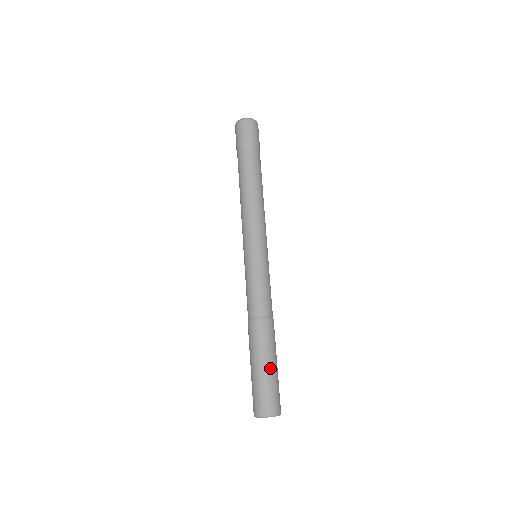
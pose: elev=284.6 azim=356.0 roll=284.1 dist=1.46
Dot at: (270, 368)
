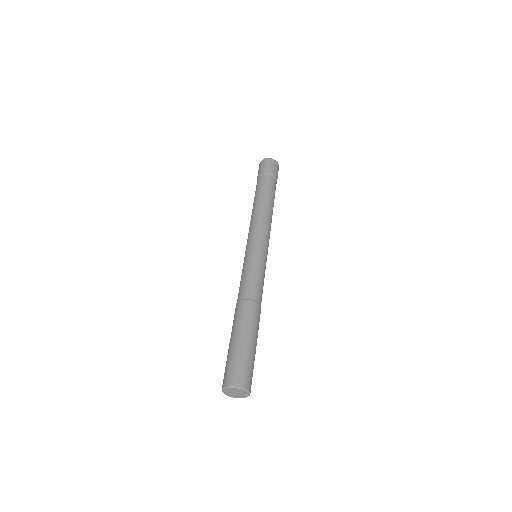
Dot at: (246, 343)
